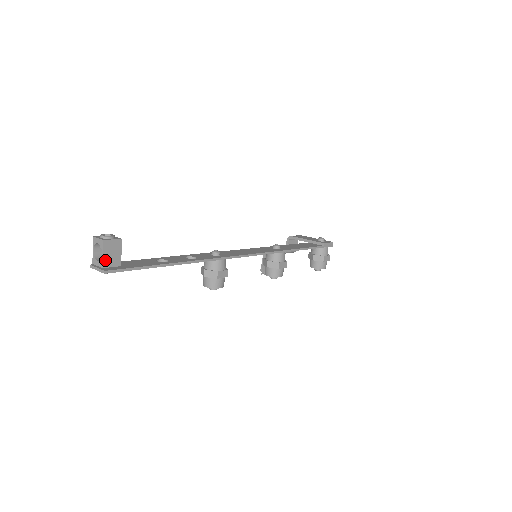
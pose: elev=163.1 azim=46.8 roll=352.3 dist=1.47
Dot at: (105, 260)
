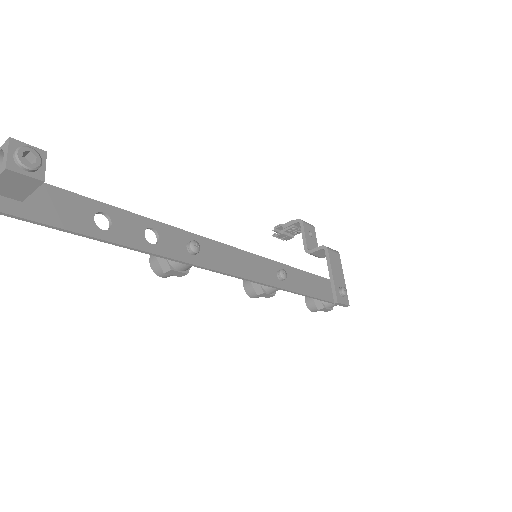
Dot at: out of frame
